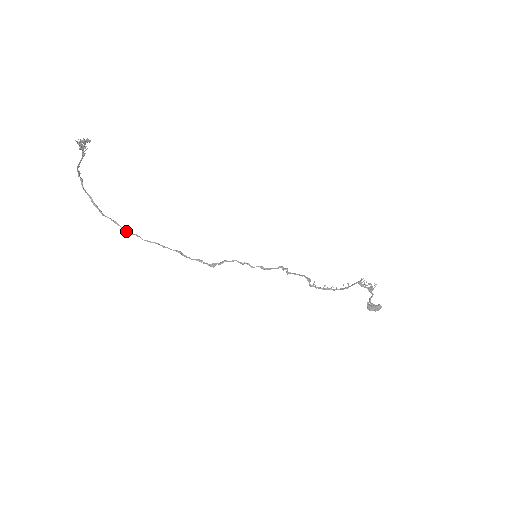
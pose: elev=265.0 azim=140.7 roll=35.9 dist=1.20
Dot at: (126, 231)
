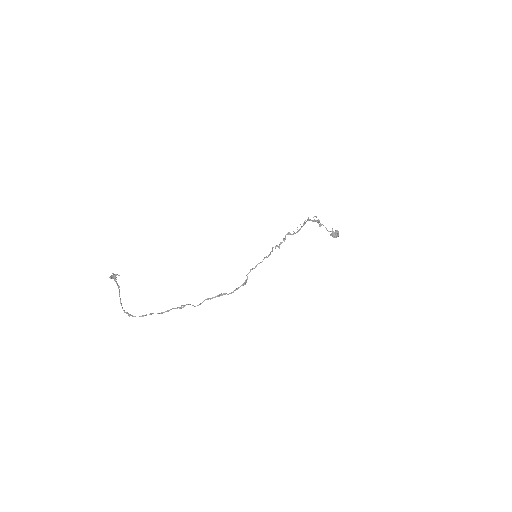
Dot at: occluded
